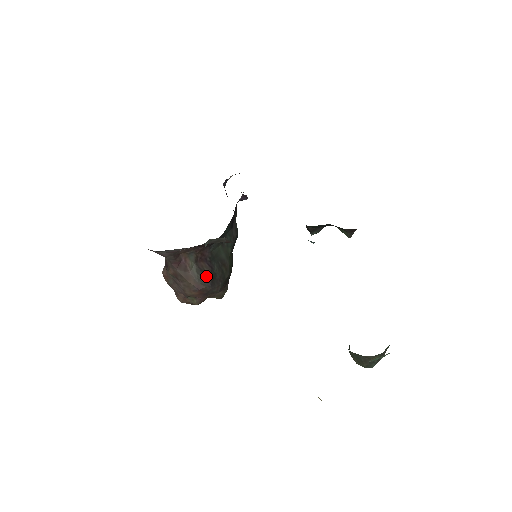
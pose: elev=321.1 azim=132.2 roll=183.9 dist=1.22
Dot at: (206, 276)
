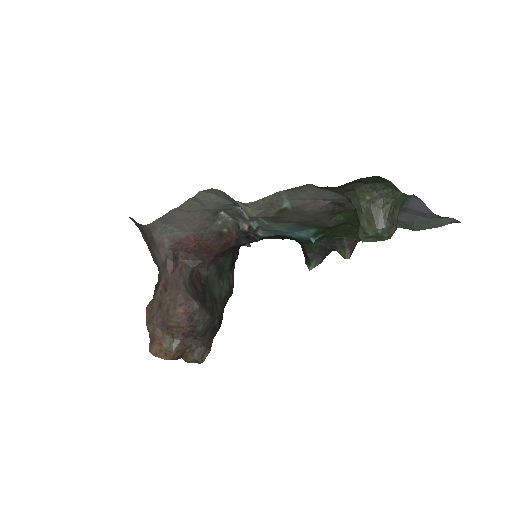
Dot at: (197, 292)
